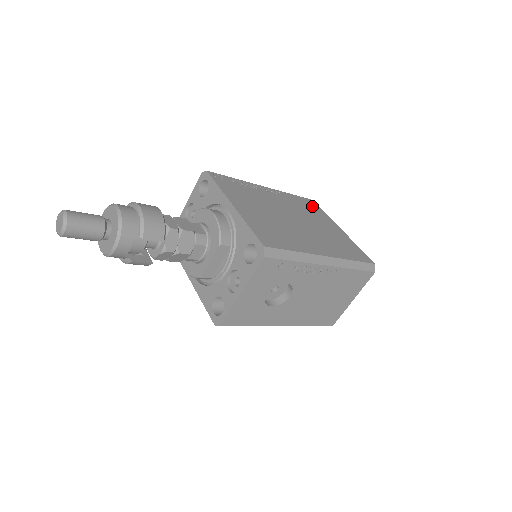
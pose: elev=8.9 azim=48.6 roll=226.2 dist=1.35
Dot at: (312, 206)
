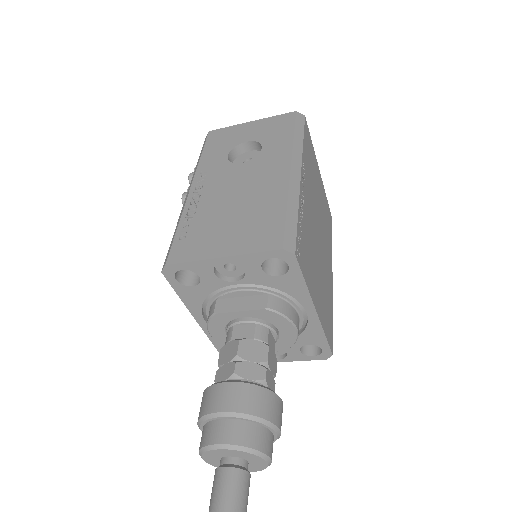
Dot at: (310, 146)
